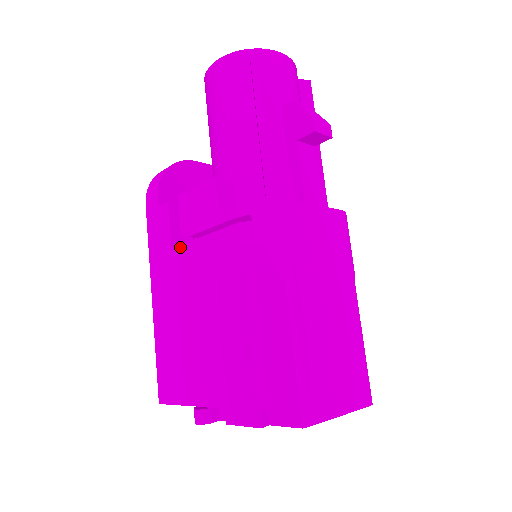
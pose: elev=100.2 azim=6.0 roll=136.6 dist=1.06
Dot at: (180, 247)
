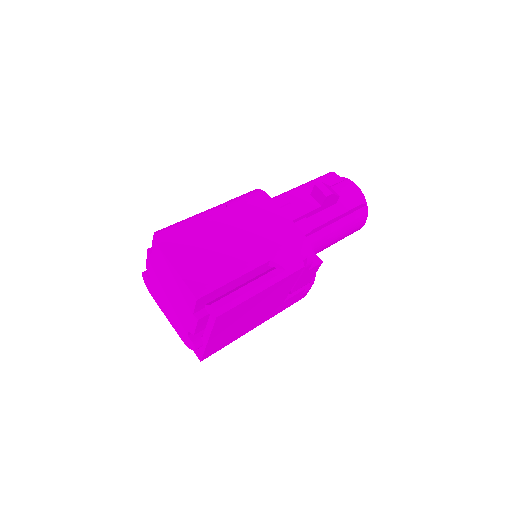
Dot at: occluded
